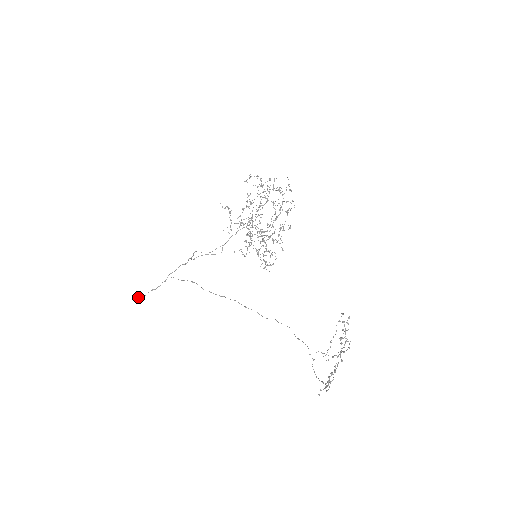
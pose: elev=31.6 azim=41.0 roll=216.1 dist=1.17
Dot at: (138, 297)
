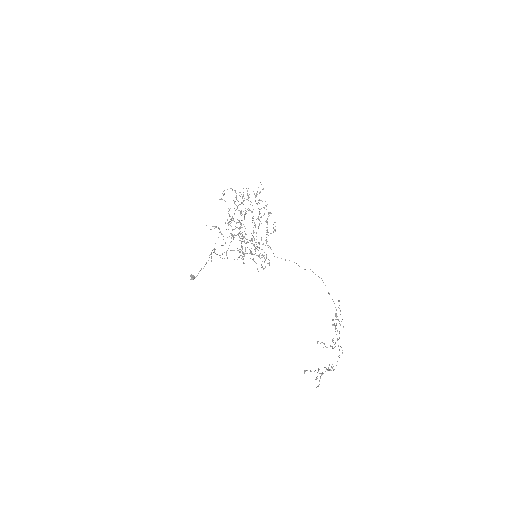
Dot at: (192, 278)
